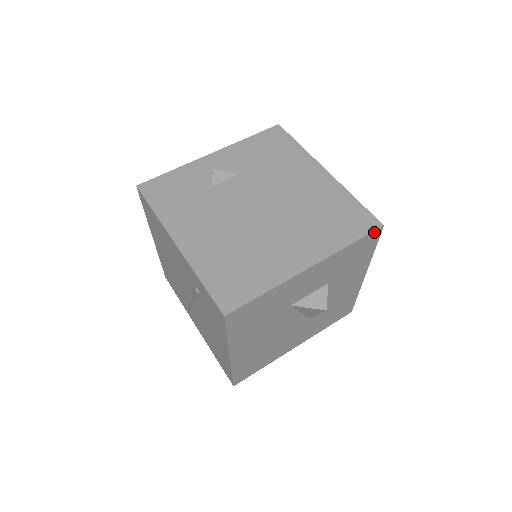
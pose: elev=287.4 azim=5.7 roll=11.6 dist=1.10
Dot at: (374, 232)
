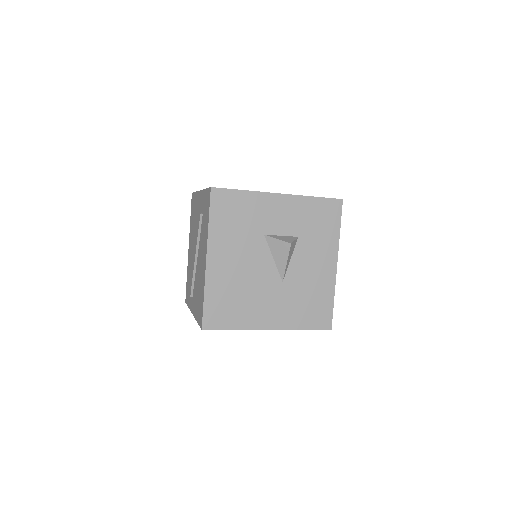
Dot at: (335, 201)
